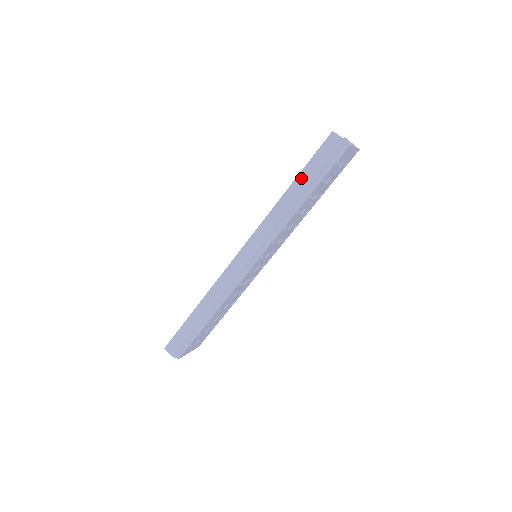
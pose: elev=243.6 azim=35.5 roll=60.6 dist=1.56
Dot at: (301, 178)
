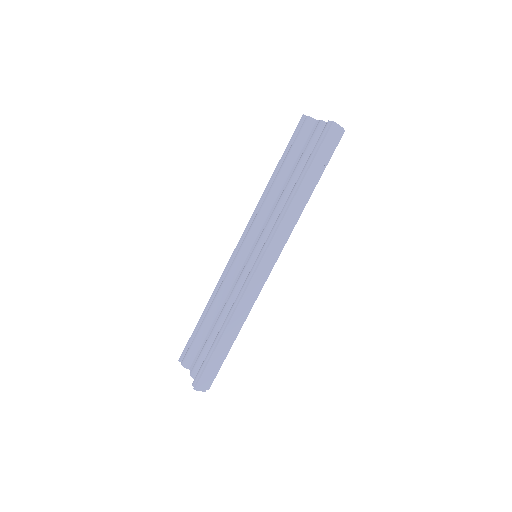
Dot at: (311, 172)
